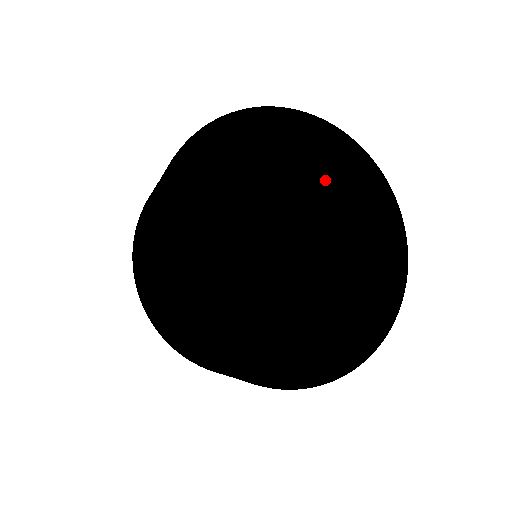
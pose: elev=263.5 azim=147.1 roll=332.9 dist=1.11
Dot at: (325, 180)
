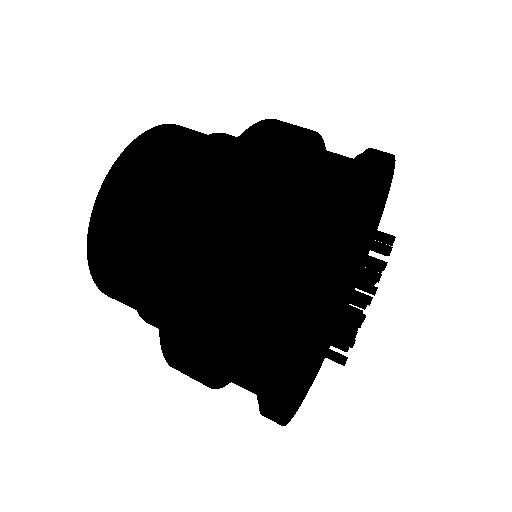
Dot at: (375, 288)
